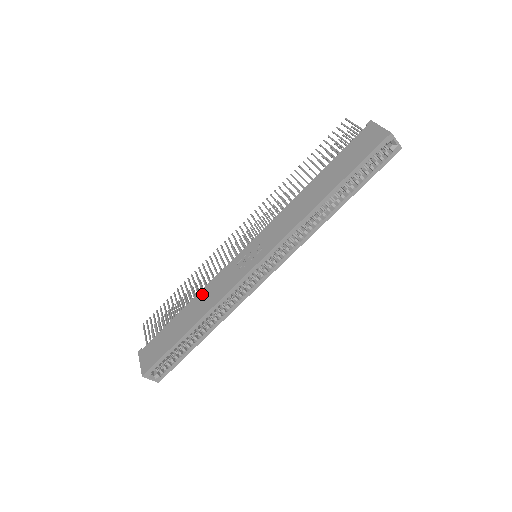
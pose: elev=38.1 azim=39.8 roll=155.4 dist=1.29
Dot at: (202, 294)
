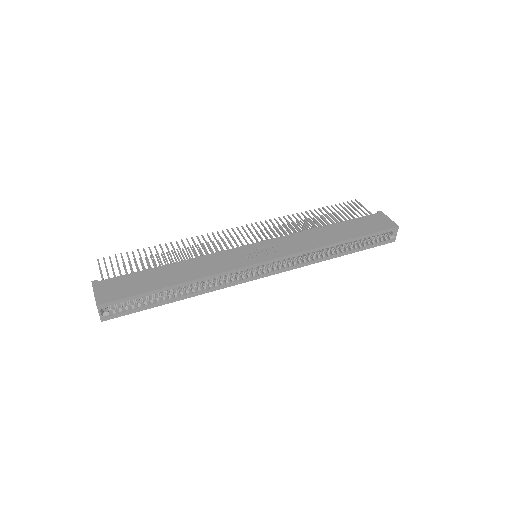
Dot at: (195, 261)
